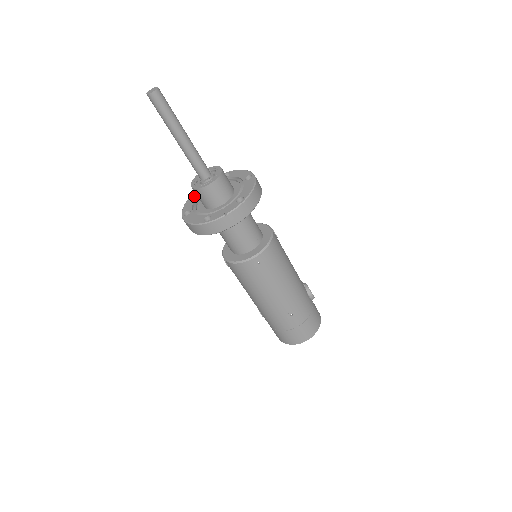
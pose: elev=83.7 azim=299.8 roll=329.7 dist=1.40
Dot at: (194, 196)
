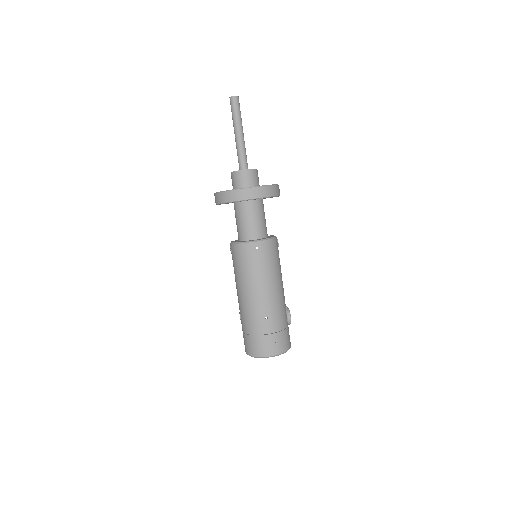
Dot at: occluded
